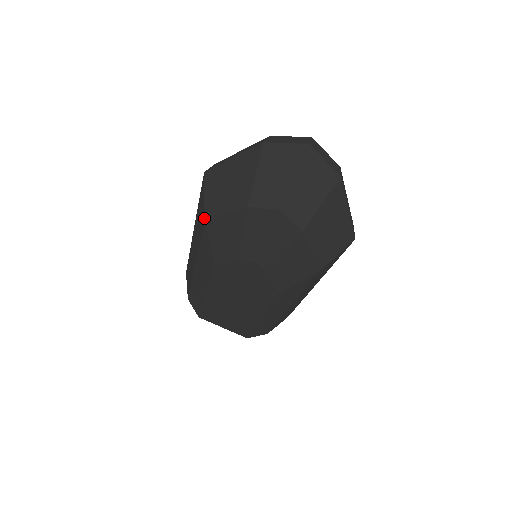
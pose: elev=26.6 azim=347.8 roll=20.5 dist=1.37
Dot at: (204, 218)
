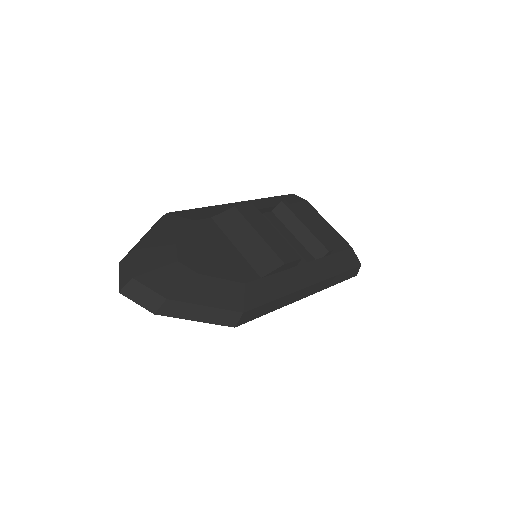
Dot at: occluded
